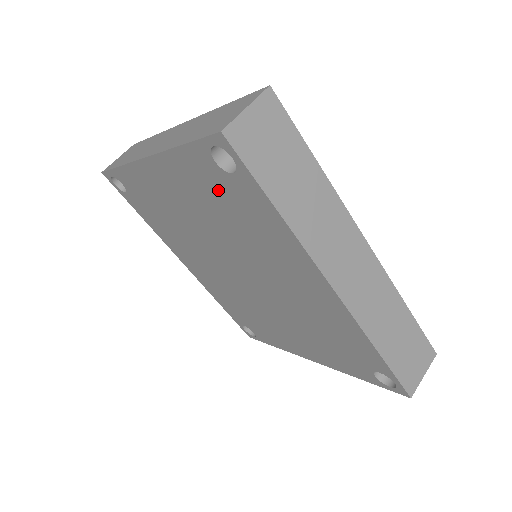
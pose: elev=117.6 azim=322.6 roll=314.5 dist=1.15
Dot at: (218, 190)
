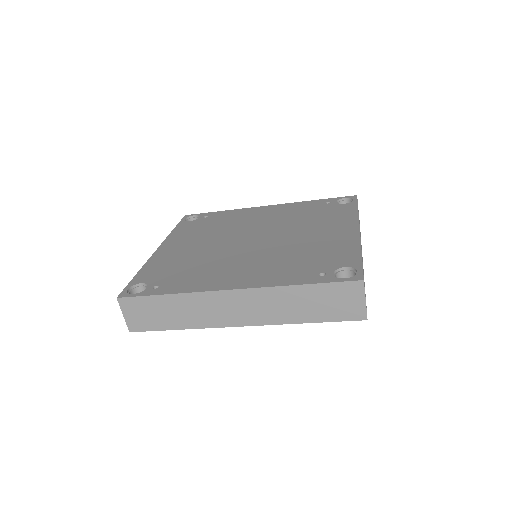
Dot at: occluded
